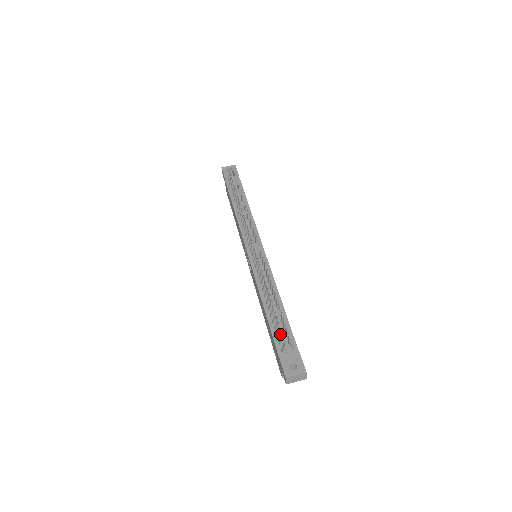
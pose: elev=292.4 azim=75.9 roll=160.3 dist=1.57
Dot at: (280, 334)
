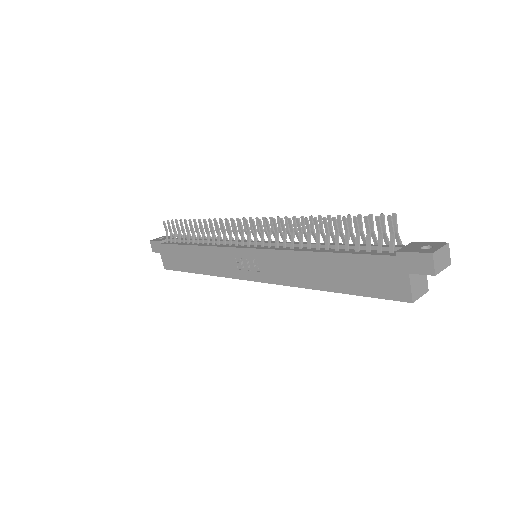
Dot at: (369, 250)
